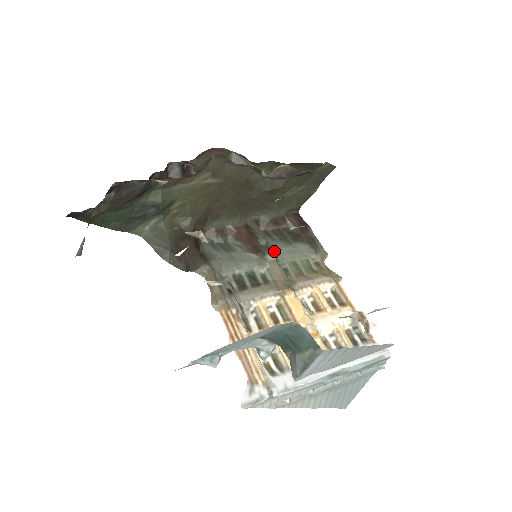
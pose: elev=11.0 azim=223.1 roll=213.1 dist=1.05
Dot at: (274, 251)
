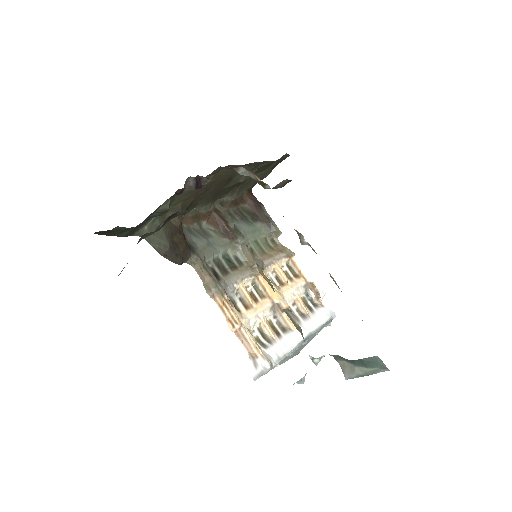
Dot at: (241, 233)
